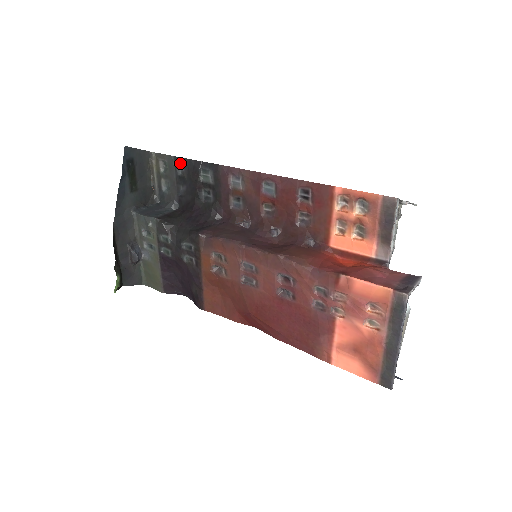
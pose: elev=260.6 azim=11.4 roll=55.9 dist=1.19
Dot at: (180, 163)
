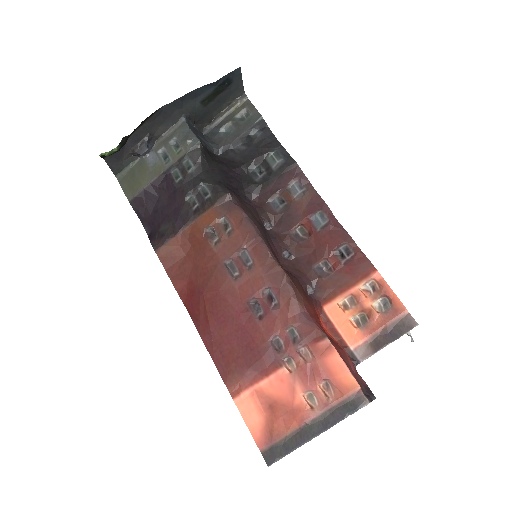
Dot at: (262, 128)
